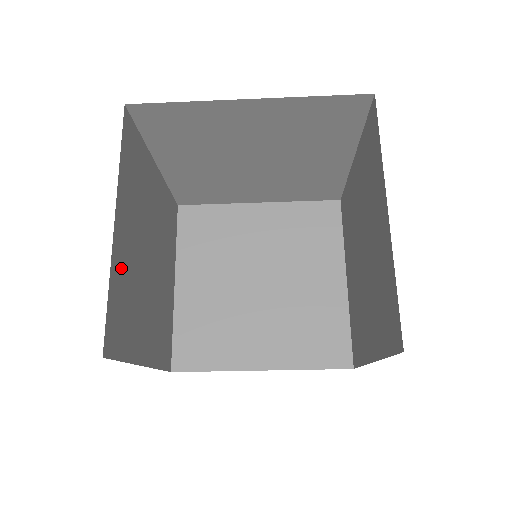
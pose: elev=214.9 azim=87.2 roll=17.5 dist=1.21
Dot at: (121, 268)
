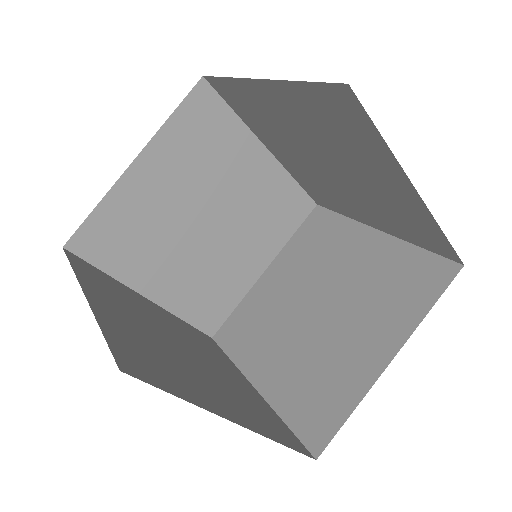
Dot at: occluded
